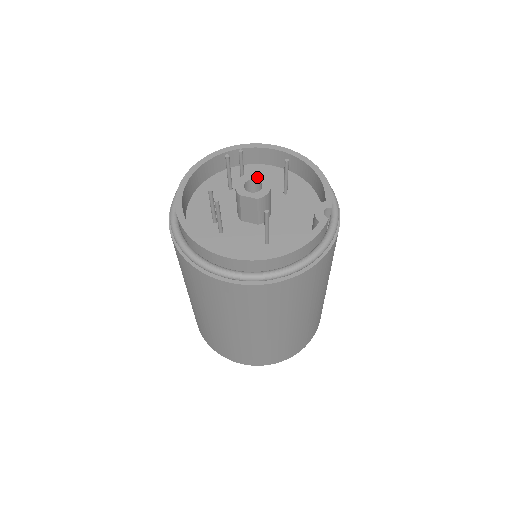
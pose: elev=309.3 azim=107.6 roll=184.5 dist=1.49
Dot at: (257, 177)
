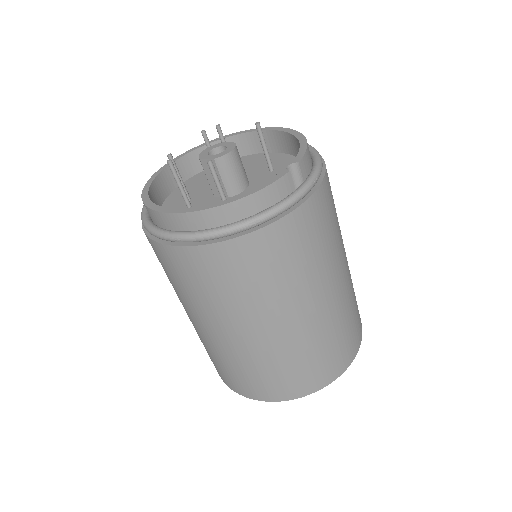
Dot at: (225, 144)
